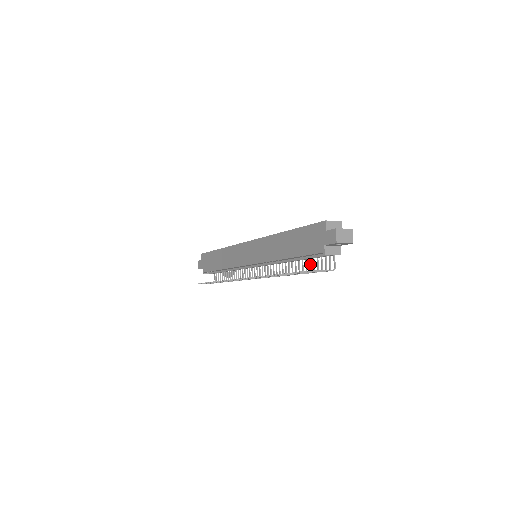
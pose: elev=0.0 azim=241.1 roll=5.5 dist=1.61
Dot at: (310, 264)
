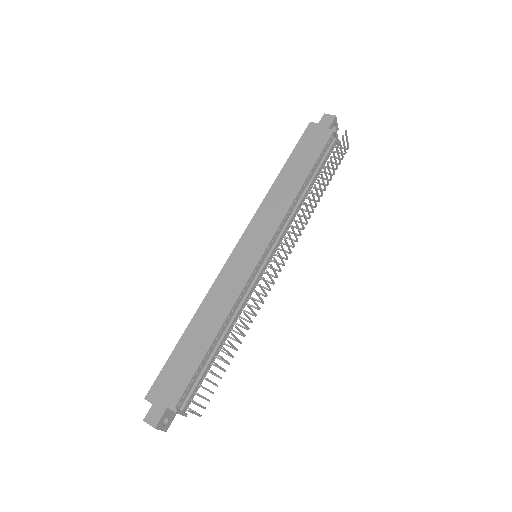
Dot at: occluded
